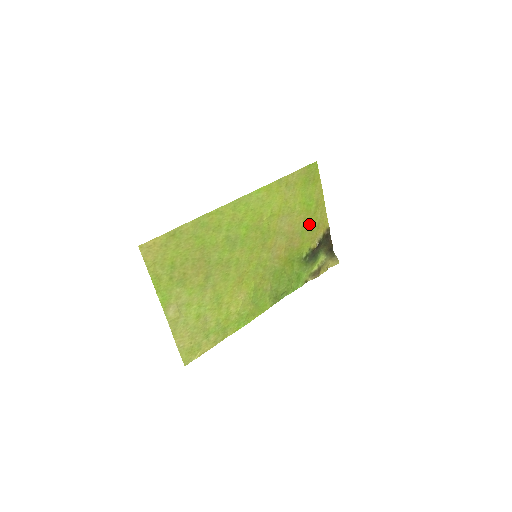
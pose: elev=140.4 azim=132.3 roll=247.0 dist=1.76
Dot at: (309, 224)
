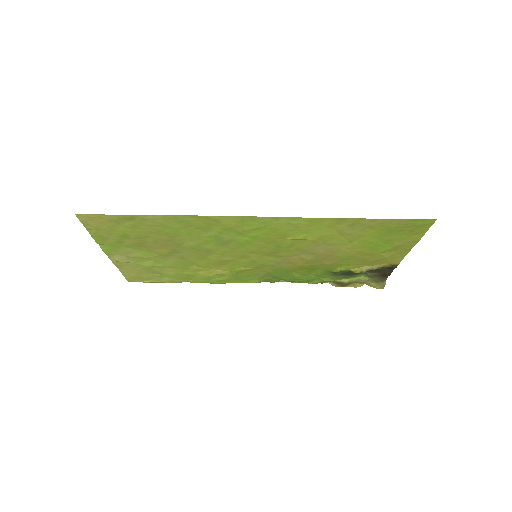
Dot at: (365, 256)
